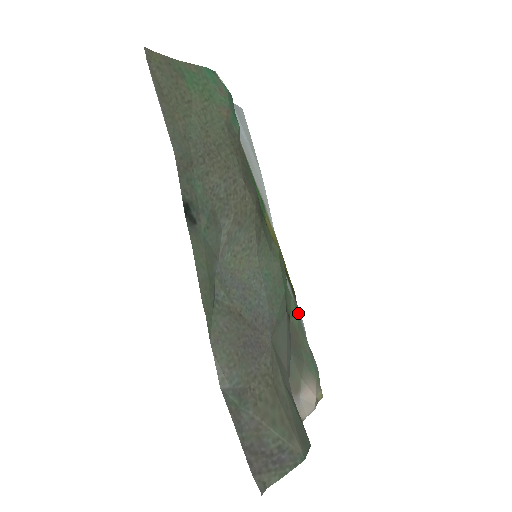
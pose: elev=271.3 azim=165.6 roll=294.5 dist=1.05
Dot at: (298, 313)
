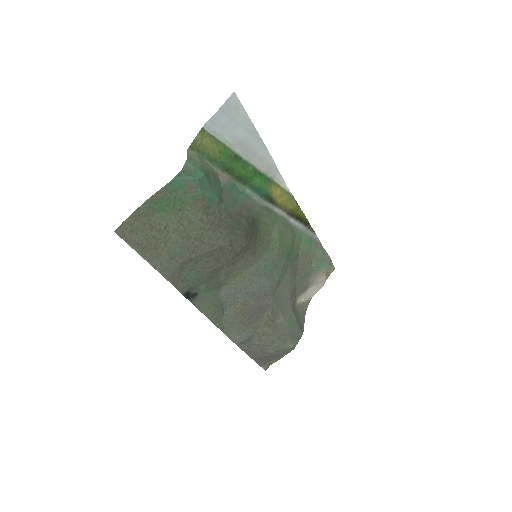
Dot at: (311, 236)
